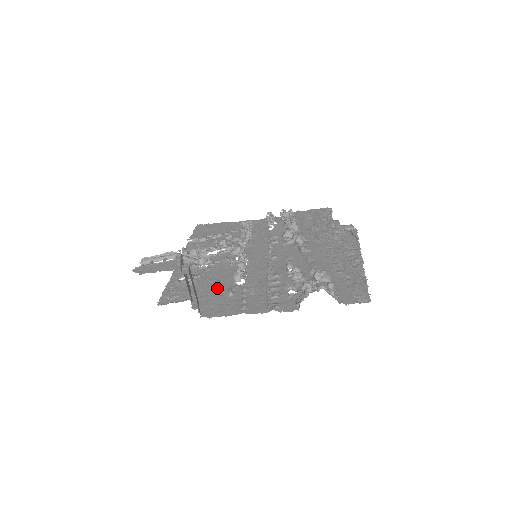
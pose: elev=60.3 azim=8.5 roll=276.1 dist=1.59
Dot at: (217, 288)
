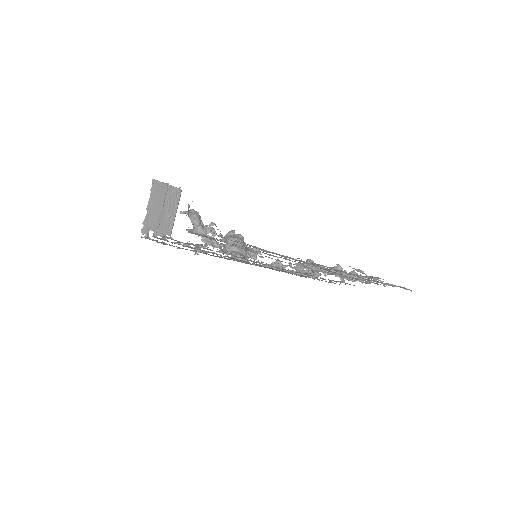
Dot at: occluded
